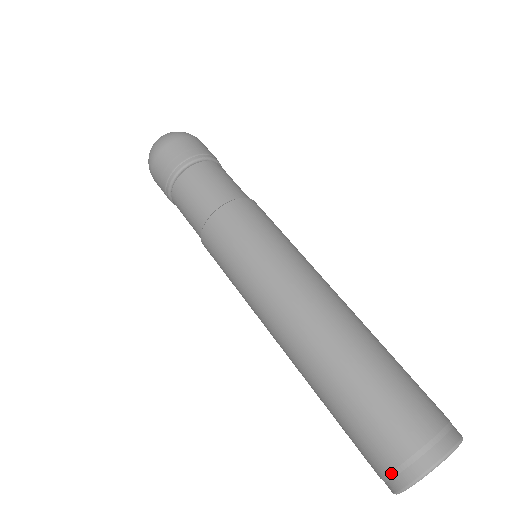
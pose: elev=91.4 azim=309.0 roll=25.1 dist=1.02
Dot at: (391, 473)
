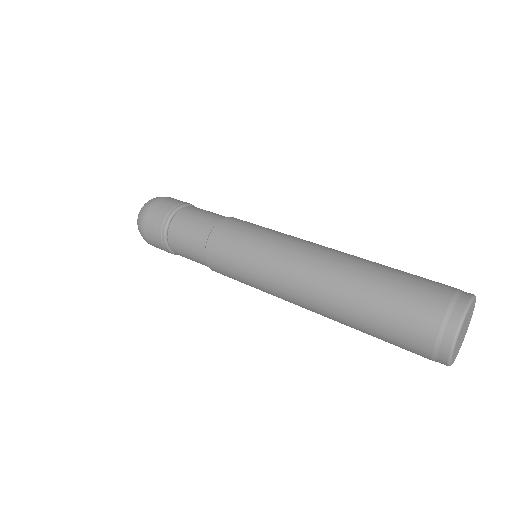
Dot at: (435, 345)
